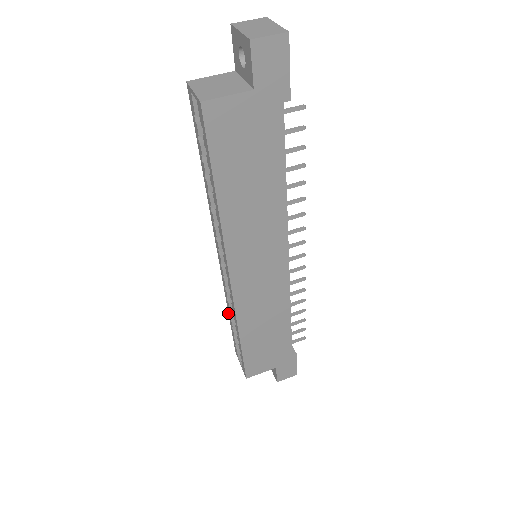
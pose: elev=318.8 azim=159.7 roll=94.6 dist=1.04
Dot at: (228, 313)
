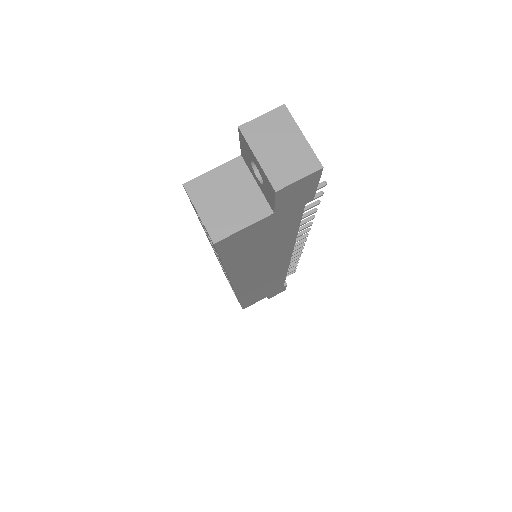
Dot at: occluded
